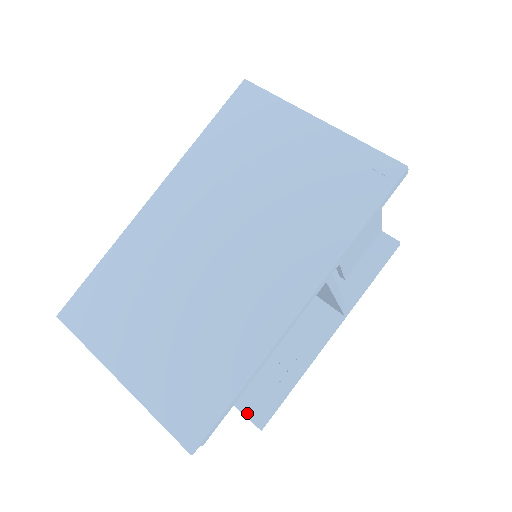
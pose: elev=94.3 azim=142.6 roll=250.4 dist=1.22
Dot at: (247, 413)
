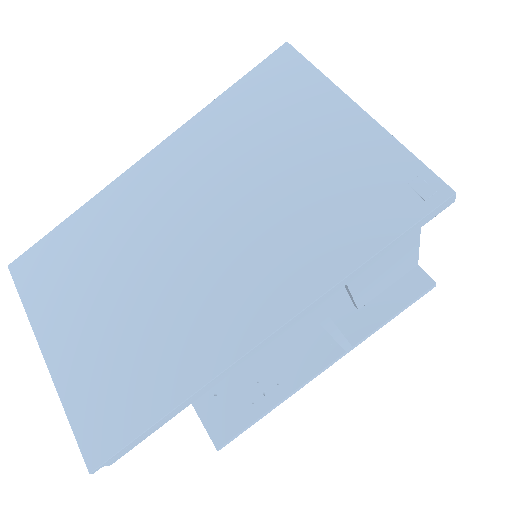
Dot at: (208, 426)
